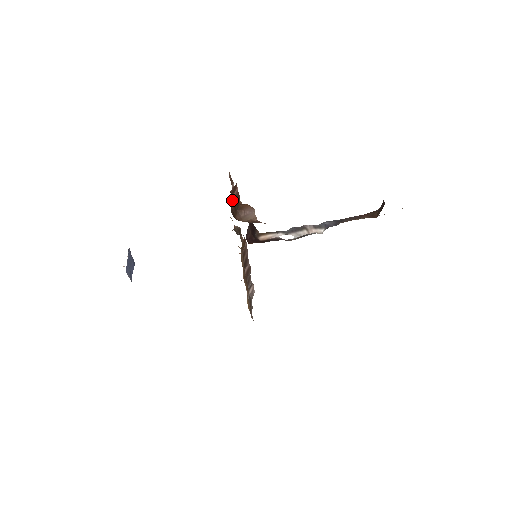
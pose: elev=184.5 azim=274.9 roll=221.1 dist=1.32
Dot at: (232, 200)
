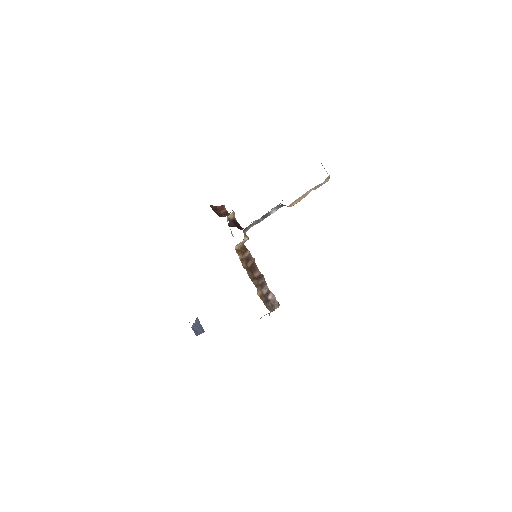
Dot at: (220, 213)
